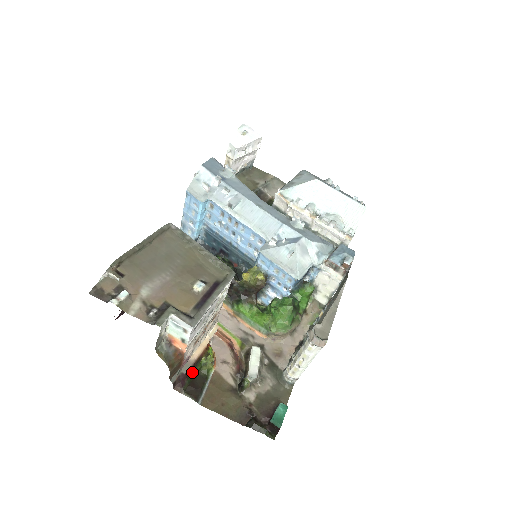
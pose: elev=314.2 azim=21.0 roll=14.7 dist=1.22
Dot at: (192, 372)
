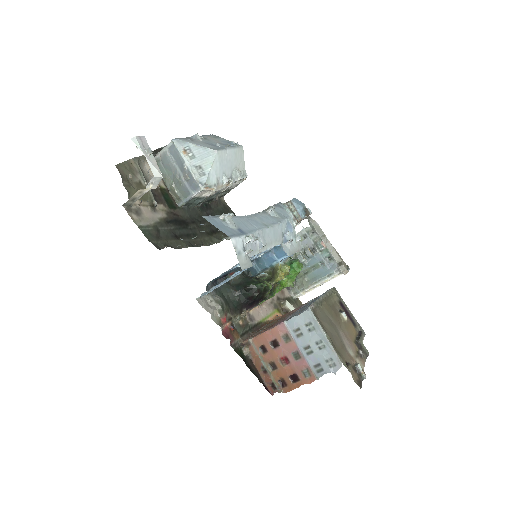
Dot at: occluded
